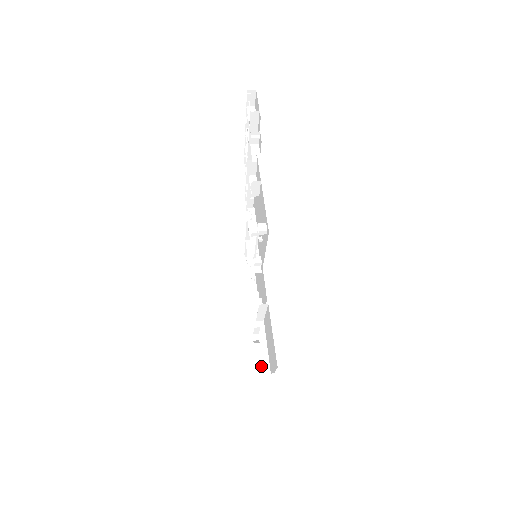
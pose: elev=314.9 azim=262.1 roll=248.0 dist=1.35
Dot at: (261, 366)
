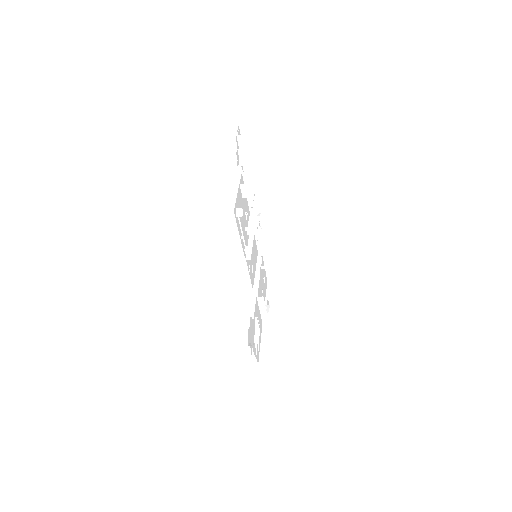
Dot at: (250, 345)
